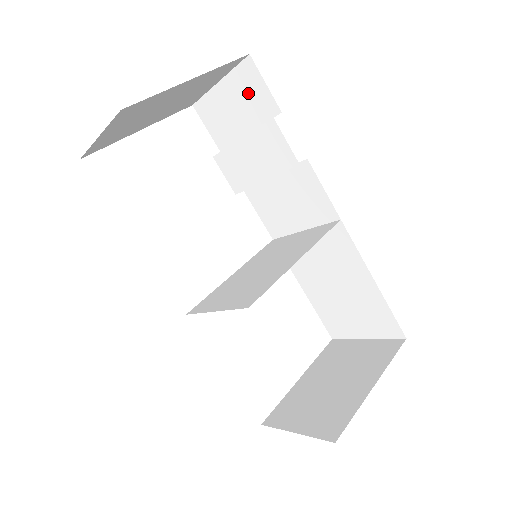
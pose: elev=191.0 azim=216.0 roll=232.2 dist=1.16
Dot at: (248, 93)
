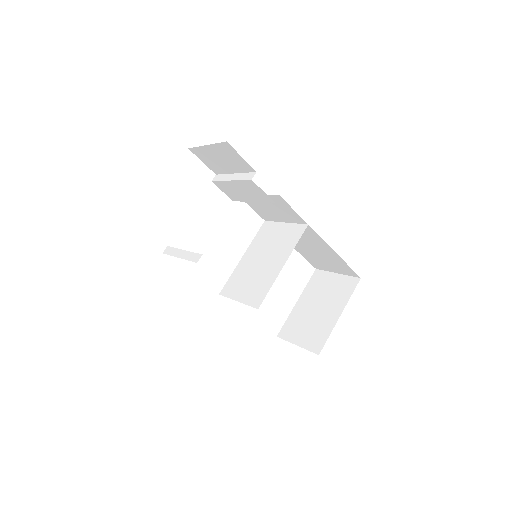
Dot at: (230, 157)
